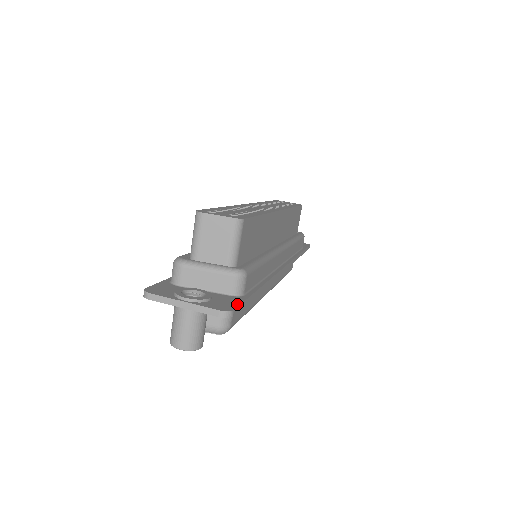
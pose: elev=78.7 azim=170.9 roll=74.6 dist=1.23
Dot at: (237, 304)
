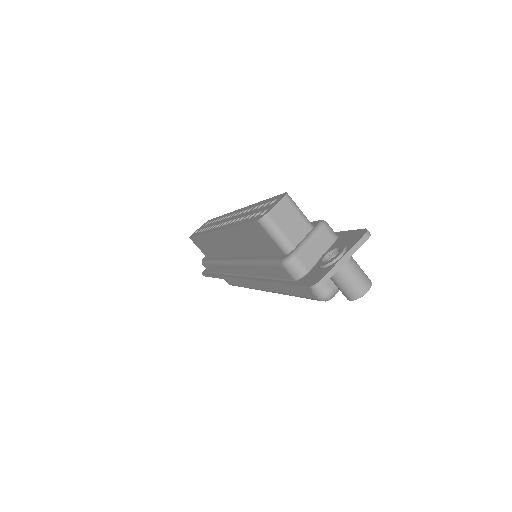
Dot at: (354, 231)
